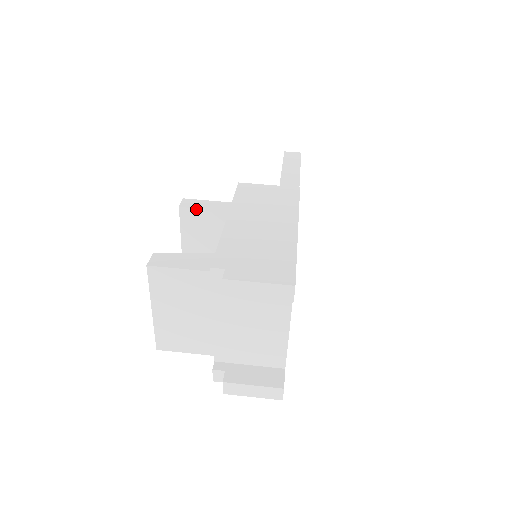
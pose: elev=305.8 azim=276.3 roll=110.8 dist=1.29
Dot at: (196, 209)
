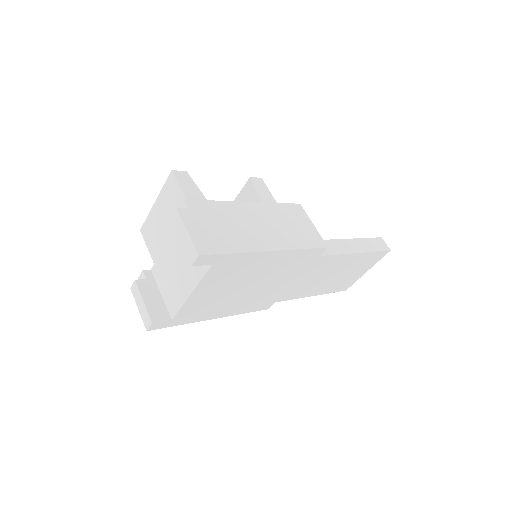
Dot at: (255, 188)
